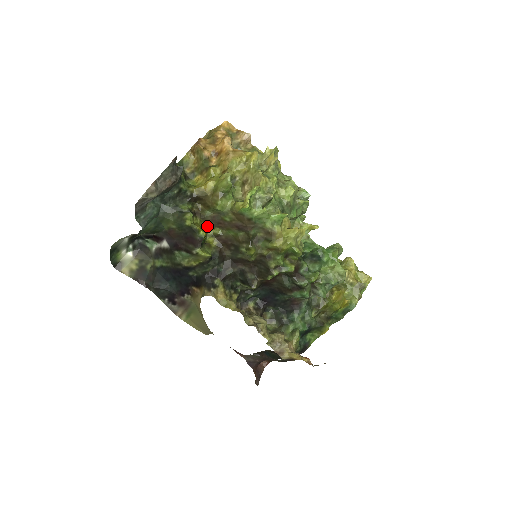
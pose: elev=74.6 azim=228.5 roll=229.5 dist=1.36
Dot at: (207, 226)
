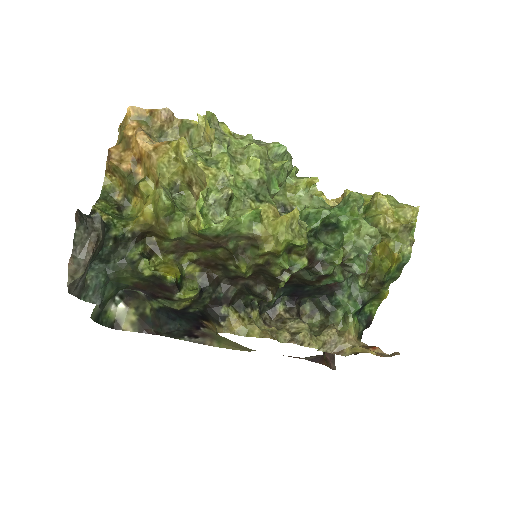
Dot at: (176, 257)
